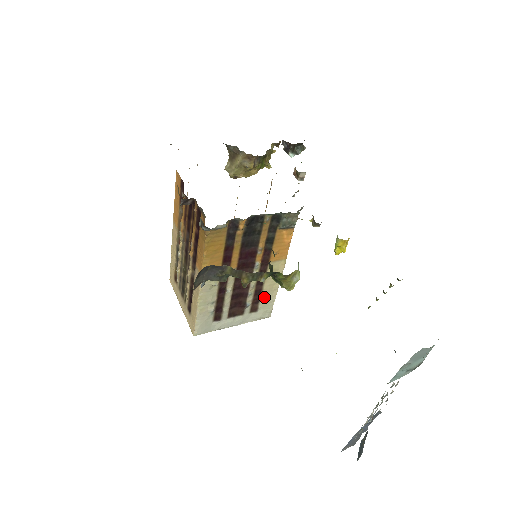
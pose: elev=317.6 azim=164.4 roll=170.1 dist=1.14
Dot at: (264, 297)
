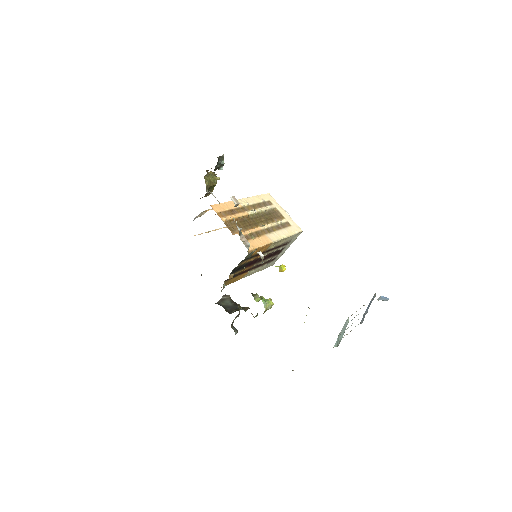
Dot at: (285, 241)
